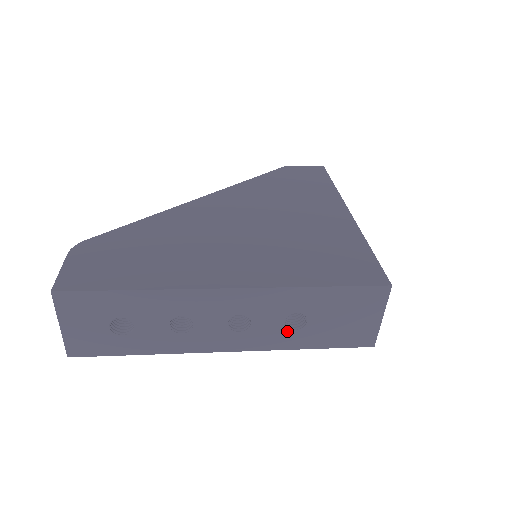
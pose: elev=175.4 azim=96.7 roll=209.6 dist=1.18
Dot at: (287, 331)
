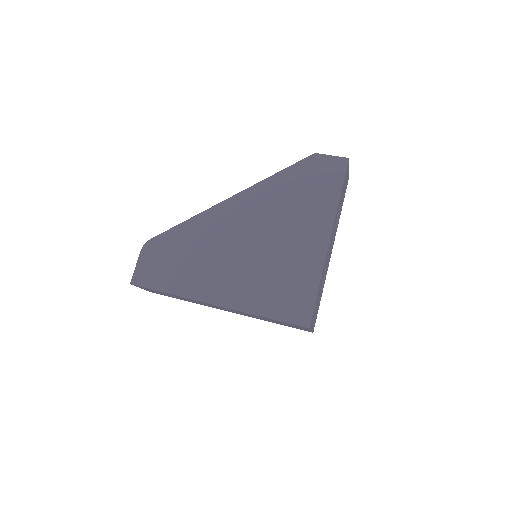
Dot at: (256, 317)
